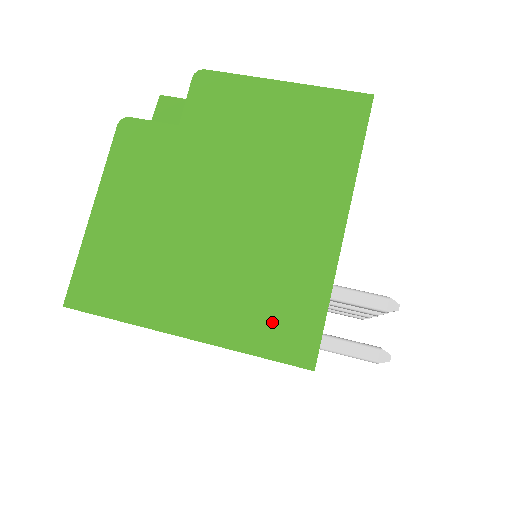
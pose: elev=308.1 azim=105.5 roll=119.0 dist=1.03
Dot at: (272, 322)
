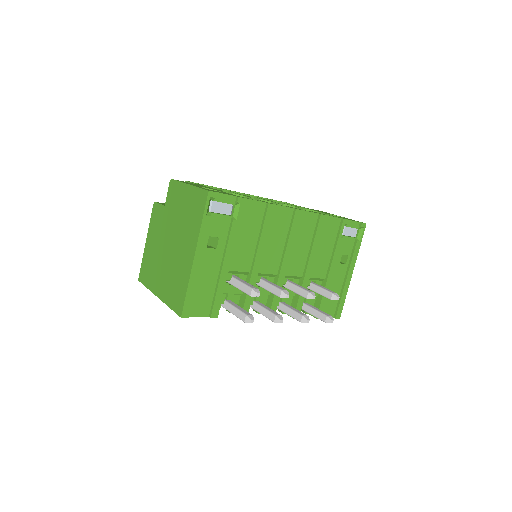
Dot at: (175, 295)
